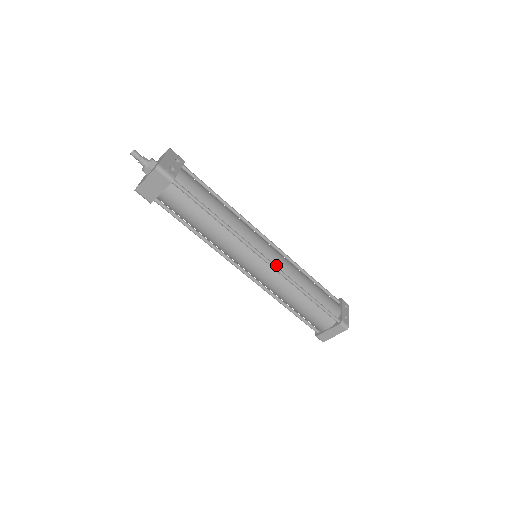
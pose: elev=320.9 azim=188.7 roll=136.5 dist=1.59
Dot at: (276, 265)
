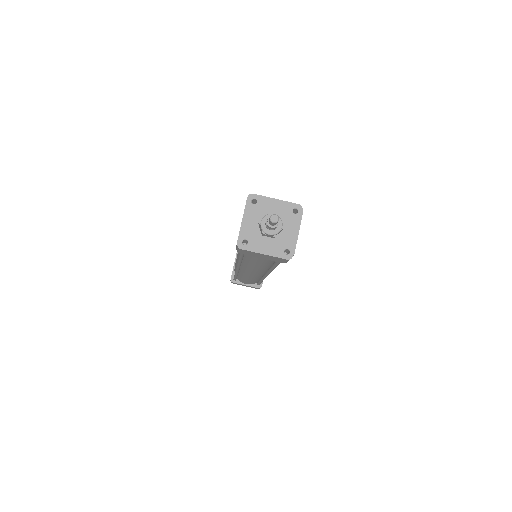
Dot at: occluded
